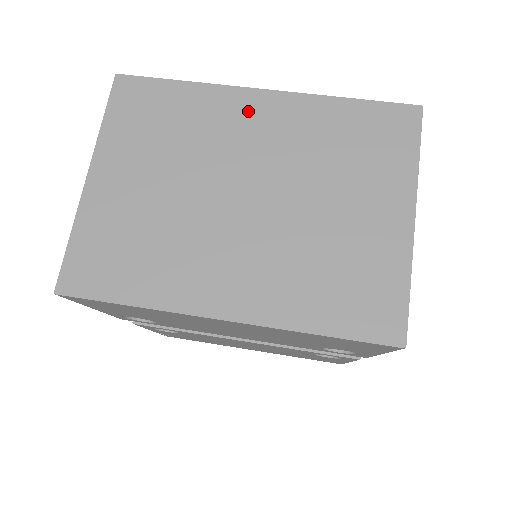
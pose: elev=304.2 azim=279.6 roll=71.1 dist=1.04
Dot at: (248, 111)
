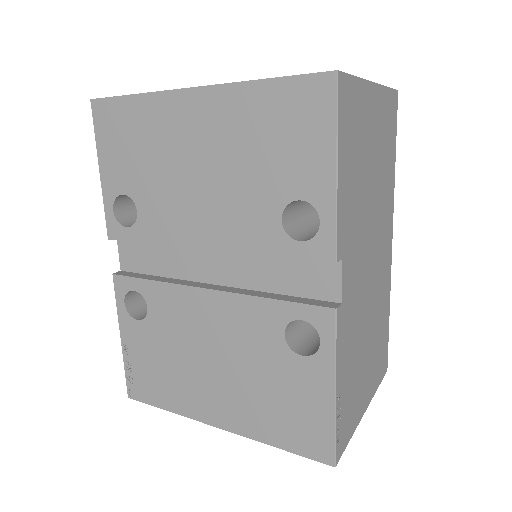
Dot at: occluded
